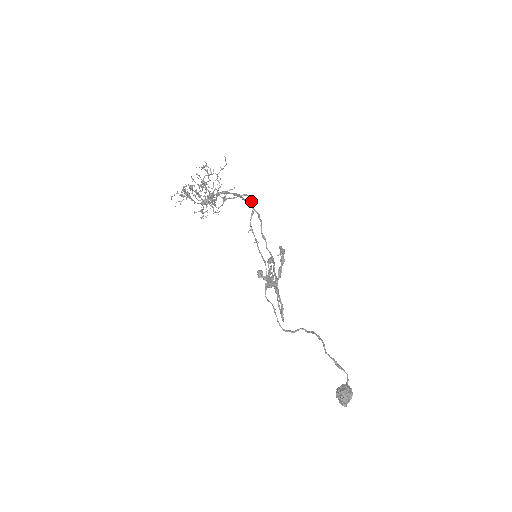
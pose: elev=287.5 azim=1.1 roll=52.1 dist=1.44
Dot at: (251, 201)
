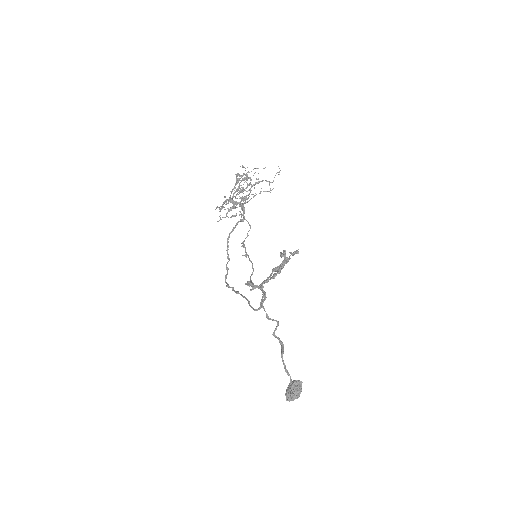
Dot at: (247, 235)
